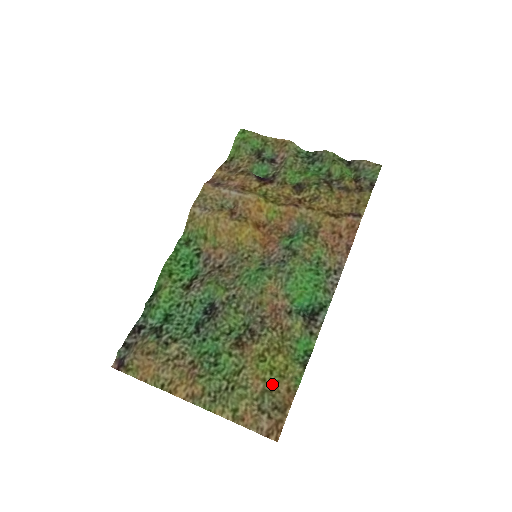
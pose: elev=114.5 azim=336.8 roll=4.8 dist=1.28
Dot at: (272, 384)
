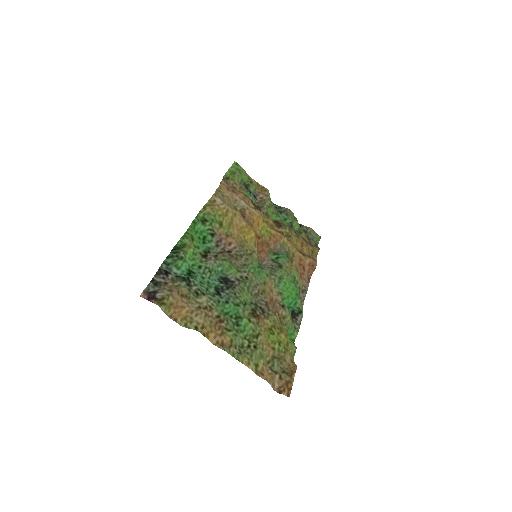
Dot at: (280, 353)
